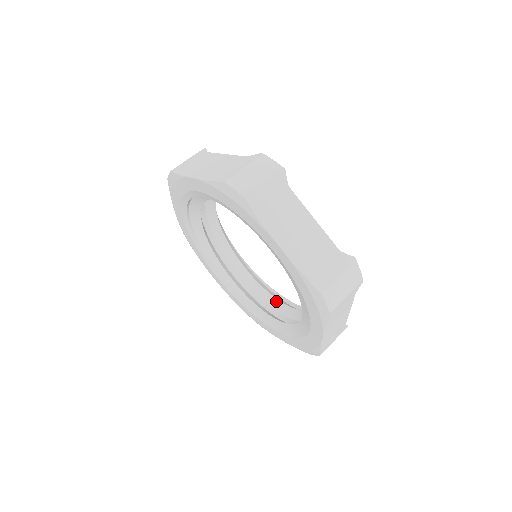
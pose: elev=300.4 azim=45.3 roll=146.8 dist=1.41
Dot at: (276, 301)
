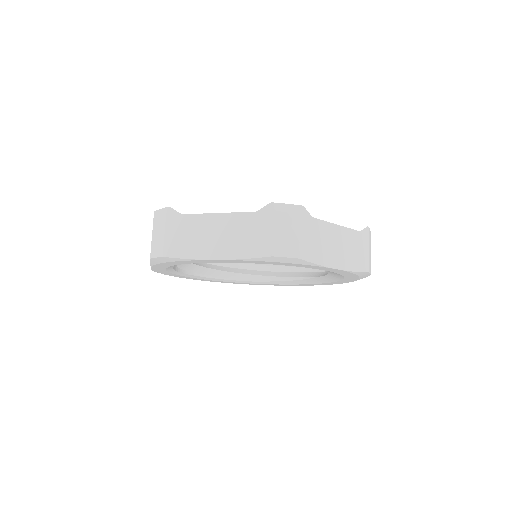
Dot at: occluded
